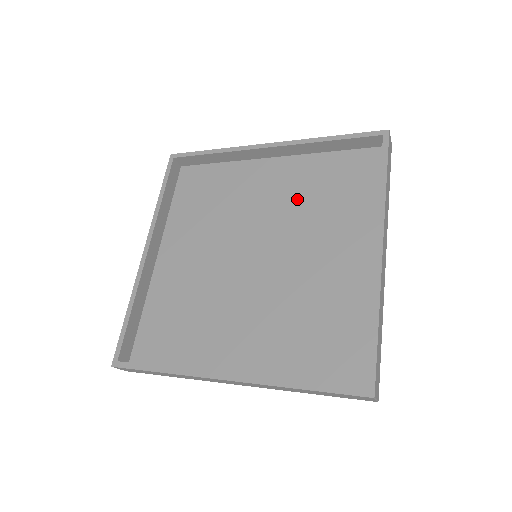
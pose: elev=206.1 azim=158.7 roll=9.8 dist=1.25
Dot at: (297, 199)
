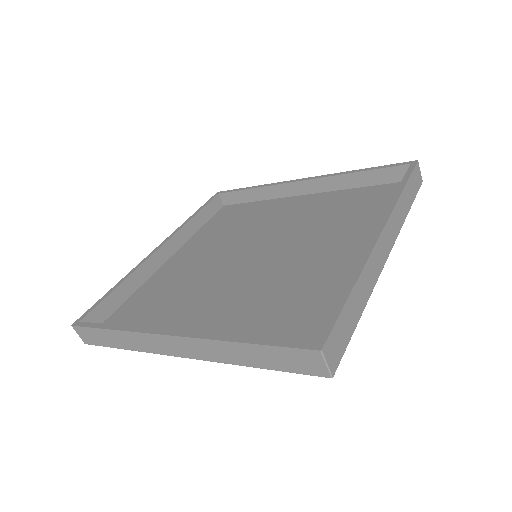
Dot at: (314, 217)
